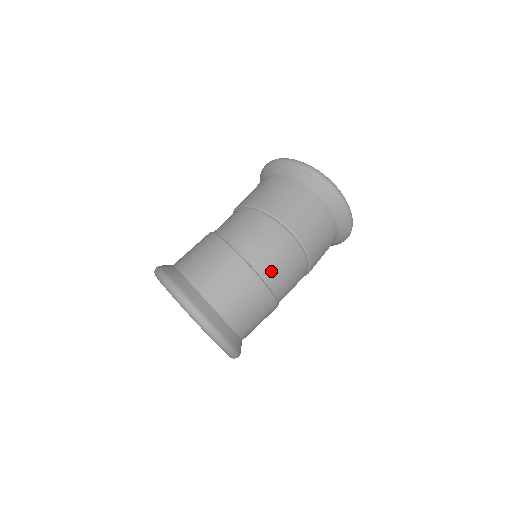
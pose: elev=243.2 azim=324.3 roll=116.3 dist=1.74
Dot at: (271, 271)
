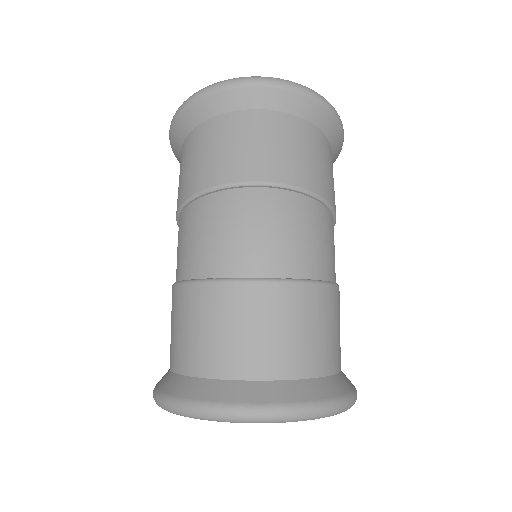
Dot at: (256, 256)
